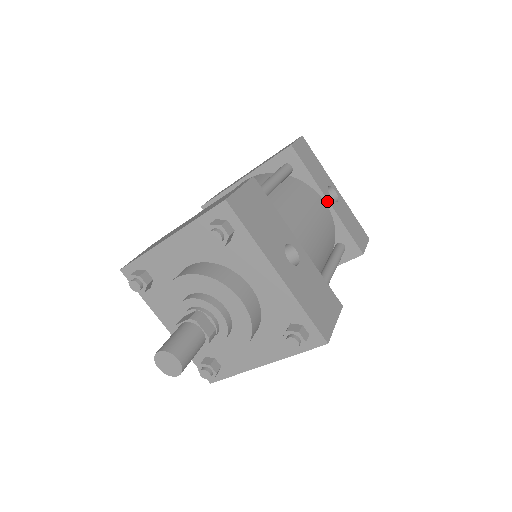
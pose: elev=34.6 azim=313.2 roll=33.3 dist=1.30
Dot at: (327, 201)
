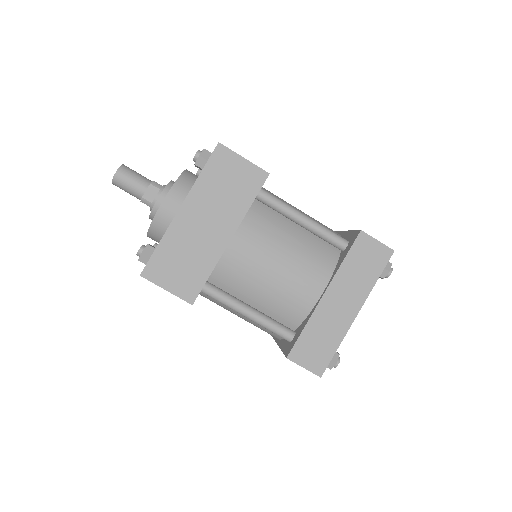
Dot at: (338, 232)
